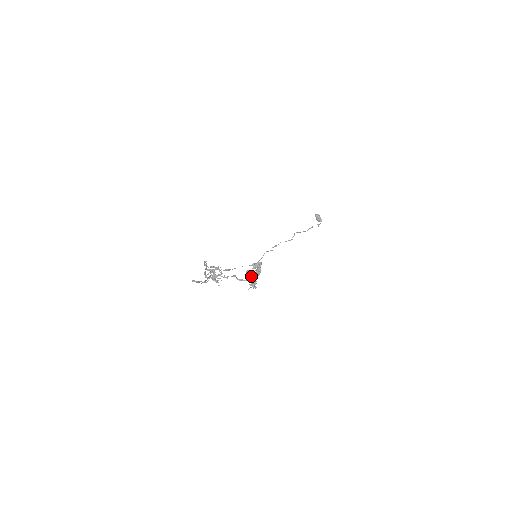
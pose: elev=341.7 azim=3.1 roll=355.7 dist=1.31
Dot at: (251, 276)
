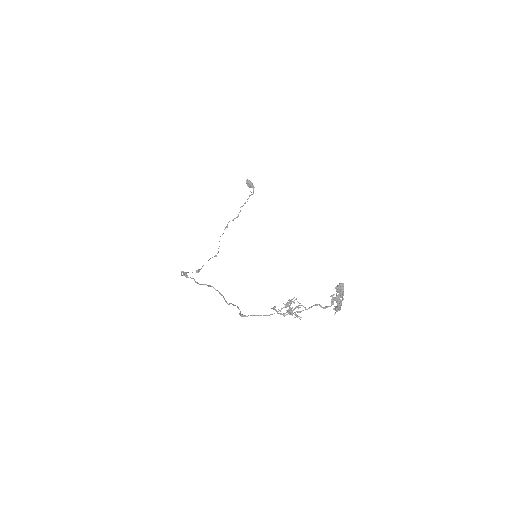
Dot at: (335, 300)
